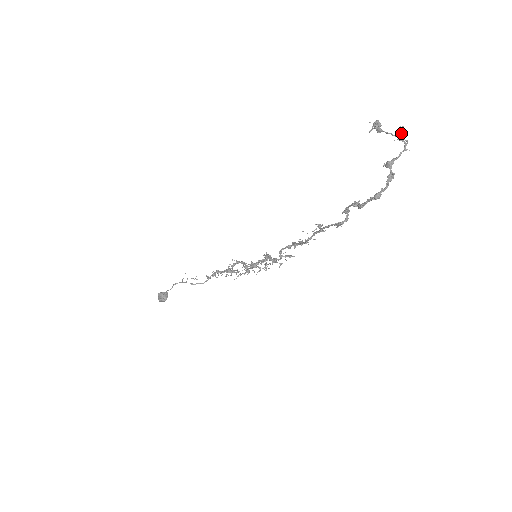
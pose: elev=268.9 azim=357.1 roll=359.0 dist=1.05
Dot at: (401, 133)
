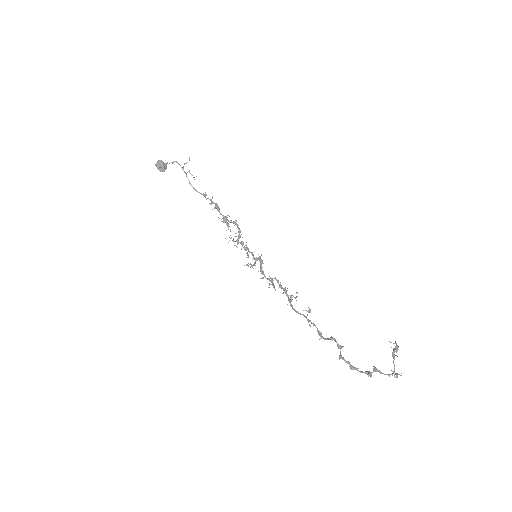
Dot at: occluded
